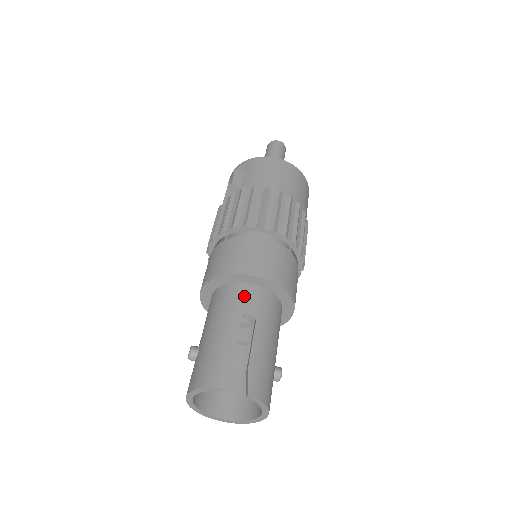
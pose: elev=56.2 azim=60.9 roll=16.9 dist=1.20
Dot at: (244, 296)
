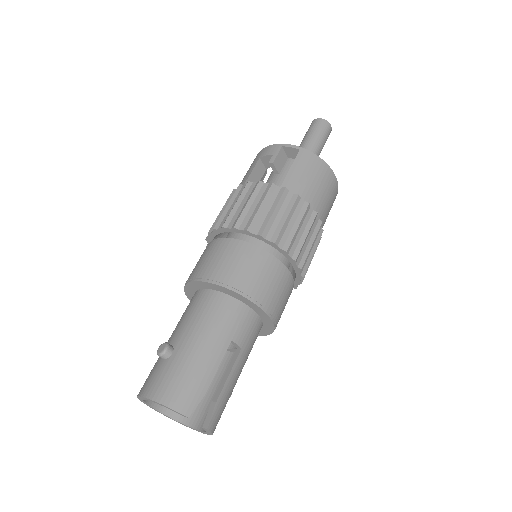
Dot at: (240, 320)
